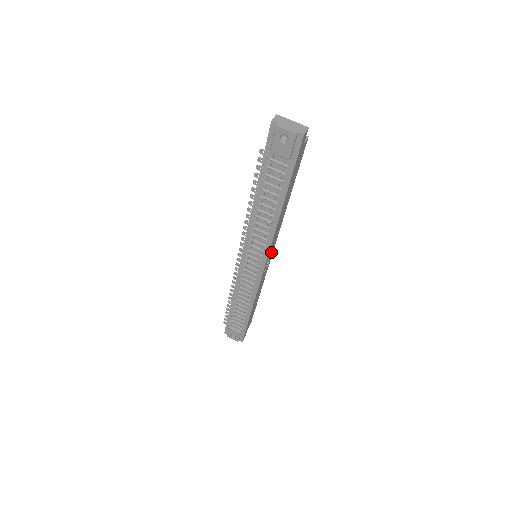
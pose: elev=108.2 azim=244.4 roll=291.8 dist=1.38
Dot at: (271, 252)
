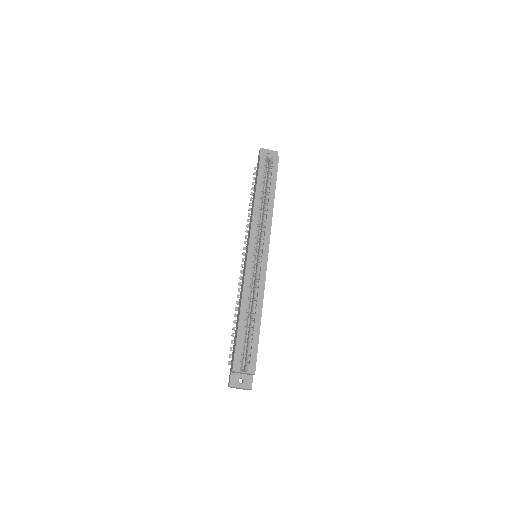
Dot at: occluded
